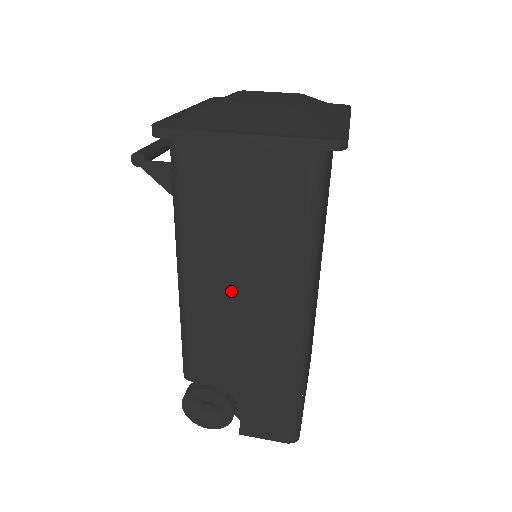
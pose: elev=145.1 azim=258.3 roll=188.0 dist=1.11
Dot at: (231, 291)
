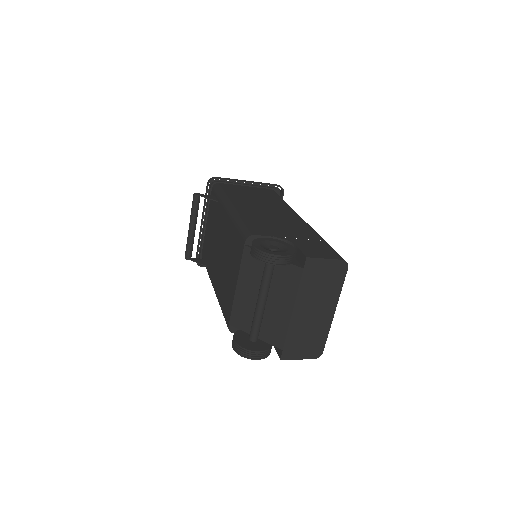
Dot at: (261, 210)
